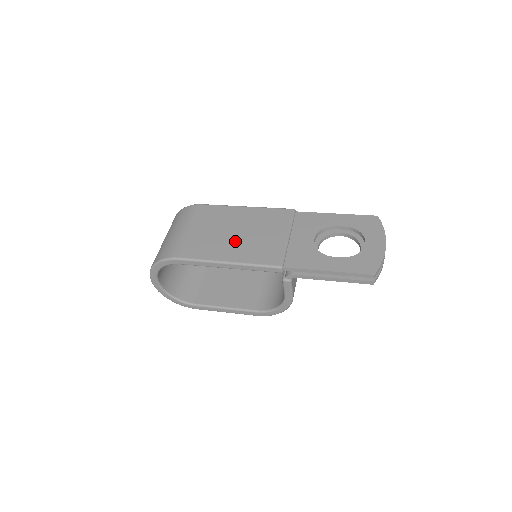
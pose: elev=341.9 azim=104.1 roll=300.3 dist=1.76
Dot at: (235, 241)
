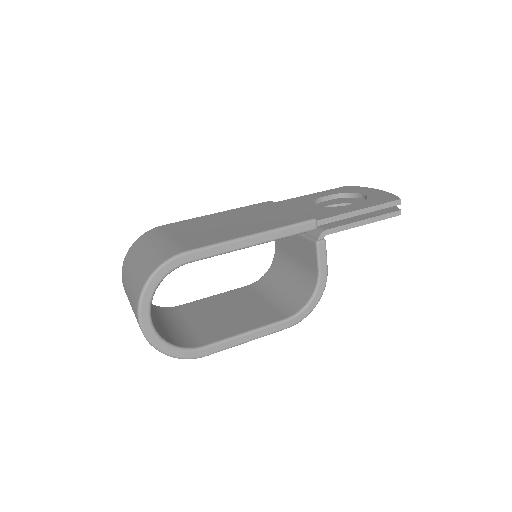
Dot at: (240, 225)
